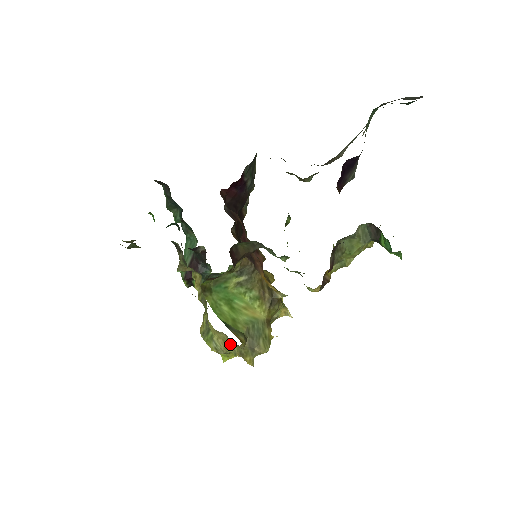
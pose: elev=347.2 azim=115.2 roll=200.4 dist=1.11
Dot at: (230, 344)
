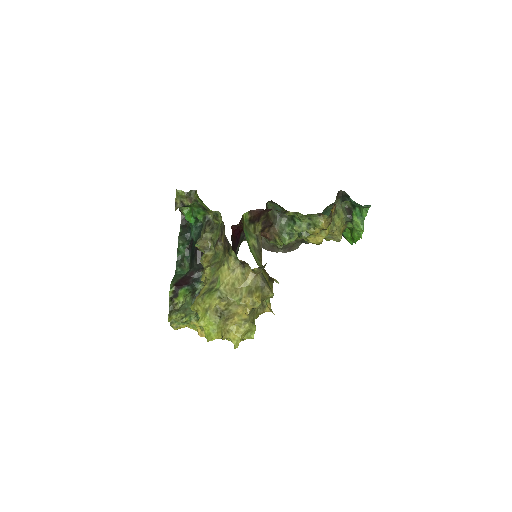
Dot at: (241, 283)
